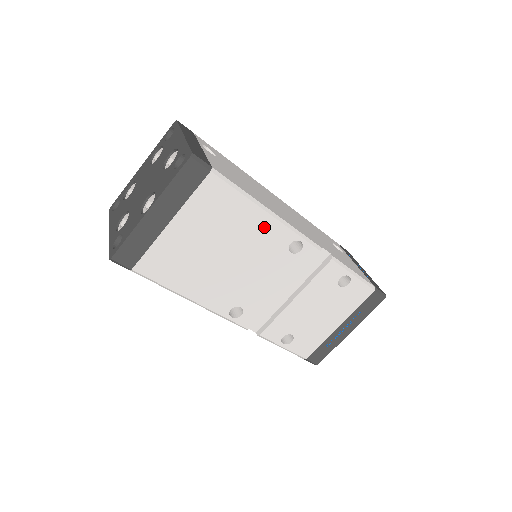
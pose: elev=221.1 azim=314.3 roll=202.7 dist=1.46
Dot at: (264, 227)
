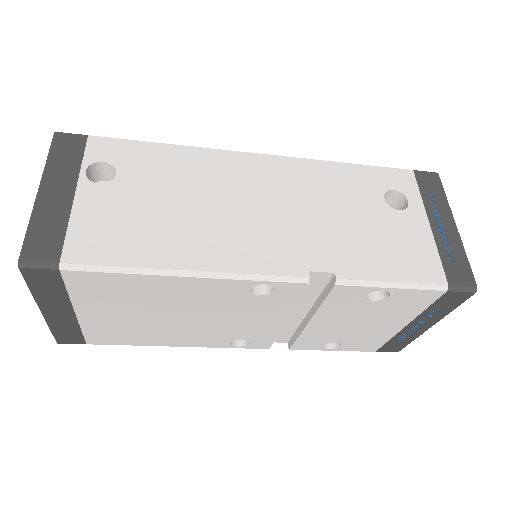
Dot at: (194, 287)
